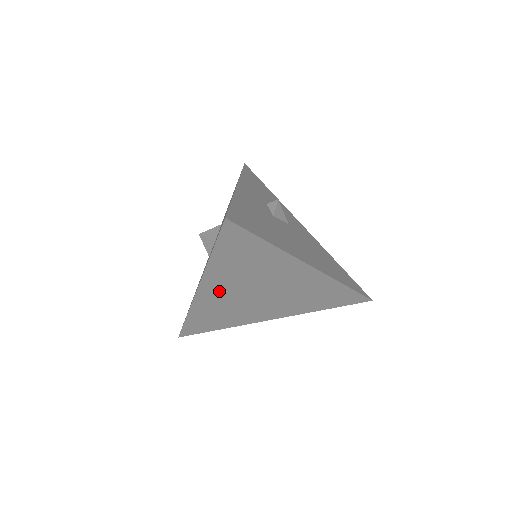
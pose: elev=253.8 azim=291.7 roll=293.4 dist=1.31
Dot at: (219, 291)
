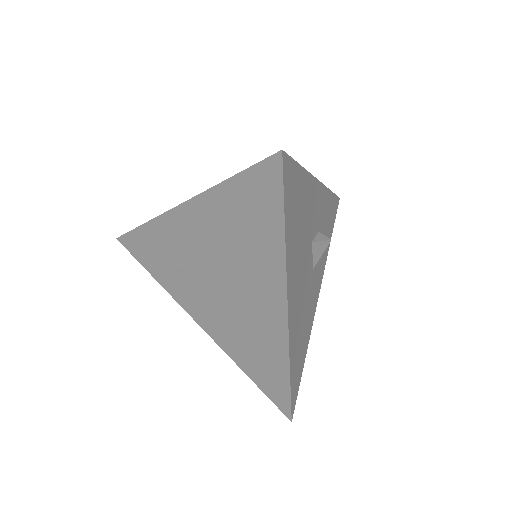
Dot at: (192, 232)
